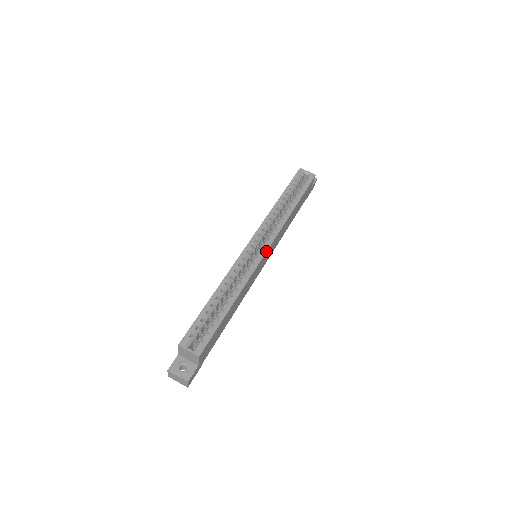
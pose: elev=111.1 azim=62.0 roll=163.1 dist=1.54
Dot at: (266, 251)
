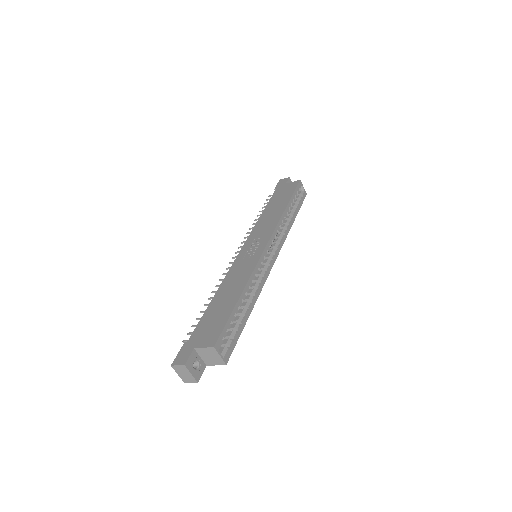
Dot at: occluded
